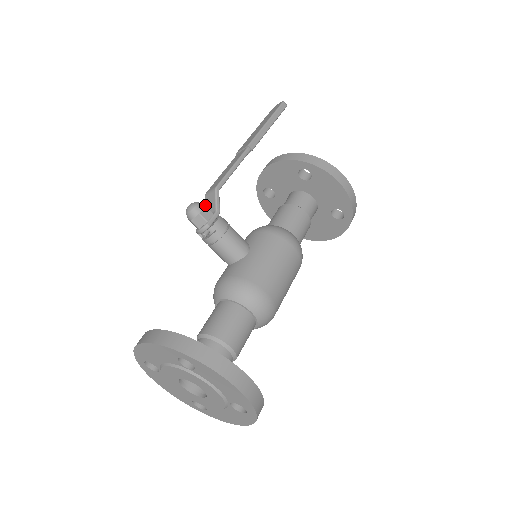
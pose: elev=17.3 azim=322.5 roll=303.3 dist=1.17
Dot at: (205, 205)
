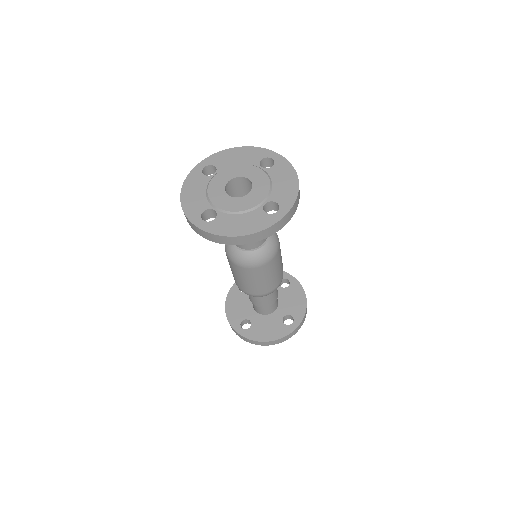
Dot at: occluded
